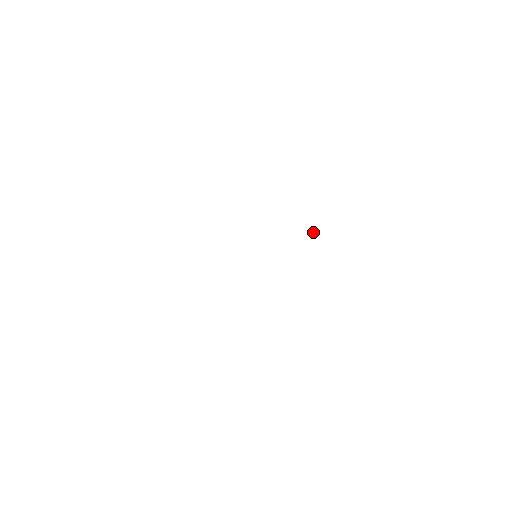
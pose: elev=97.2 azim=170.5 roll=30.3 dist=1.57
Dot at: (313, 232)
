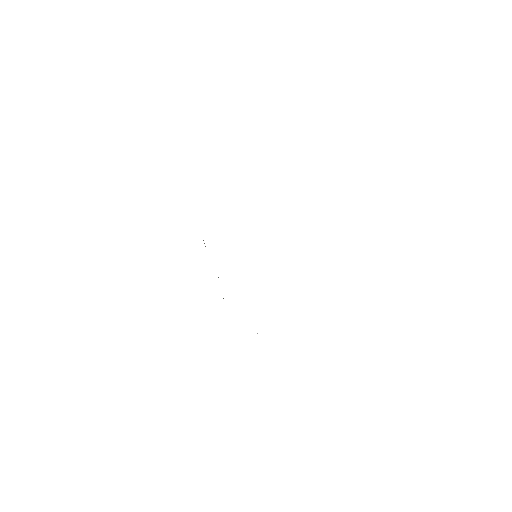
Dot at: occluded
